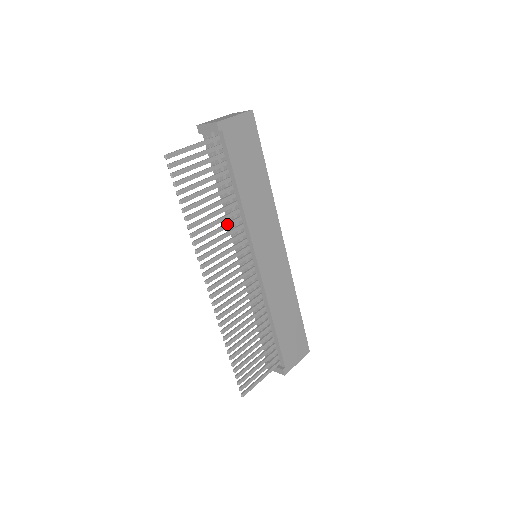
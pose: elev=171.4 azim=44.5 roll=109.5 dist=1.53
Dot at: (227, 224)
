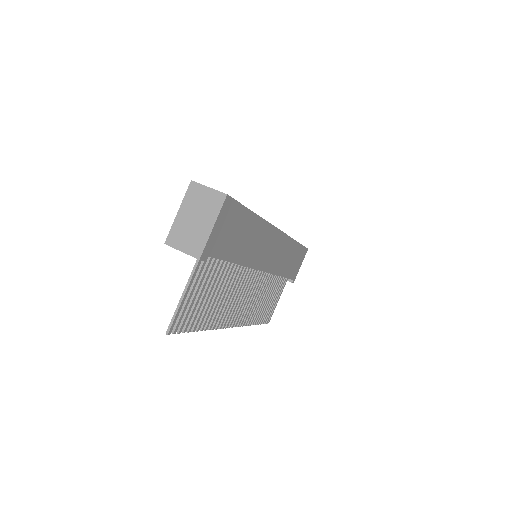
Dot at: (232, 284)
